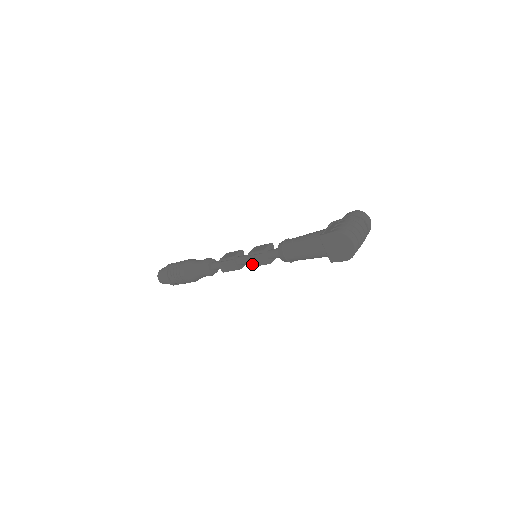
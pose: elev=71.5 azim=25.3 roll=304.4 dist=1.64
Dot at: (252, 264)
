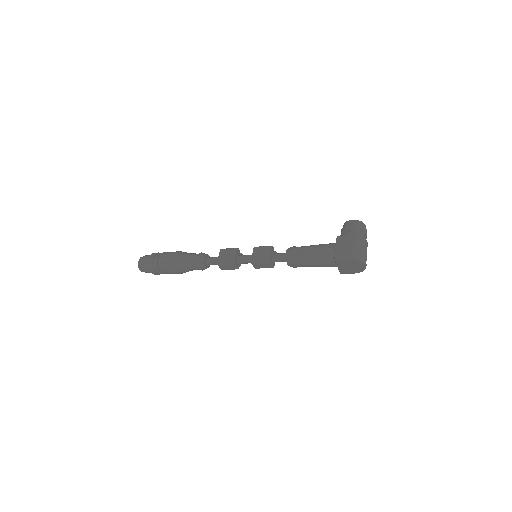
Dot at: (257, 267)
